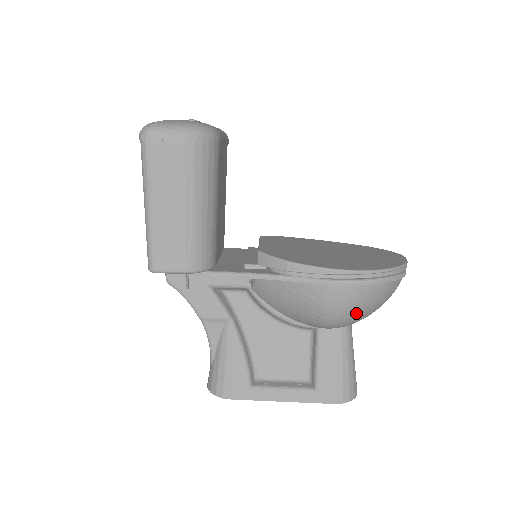
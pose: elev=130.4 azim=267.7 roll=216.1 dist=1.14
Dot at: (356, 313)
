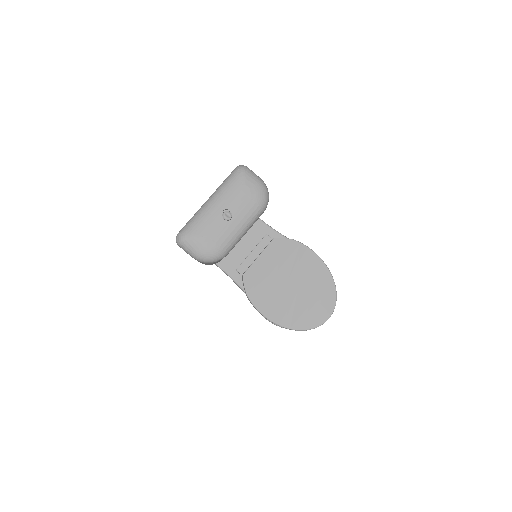
Dot at: occluded
